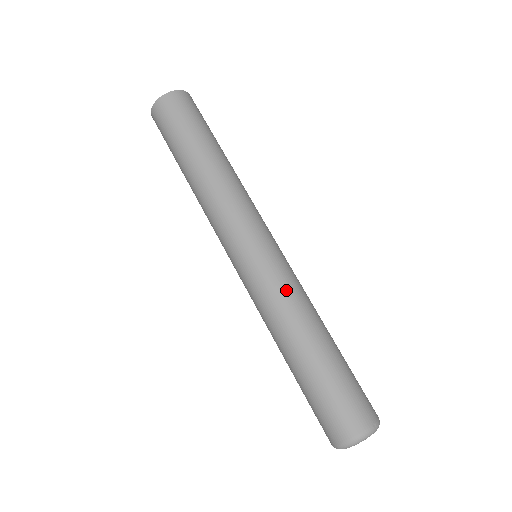
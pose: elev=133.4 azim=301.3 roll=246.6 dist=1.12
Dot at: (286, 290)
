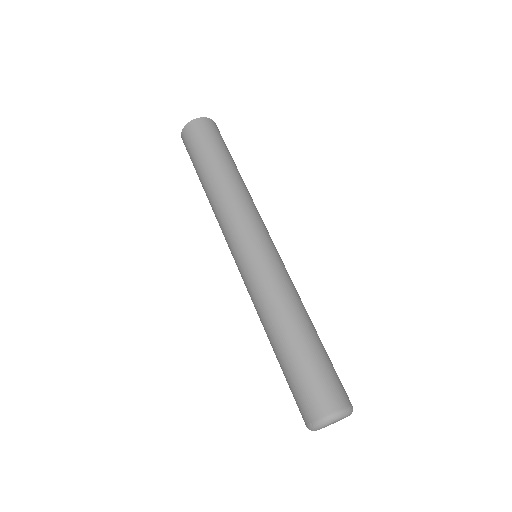
Dot at: (285, 281)
